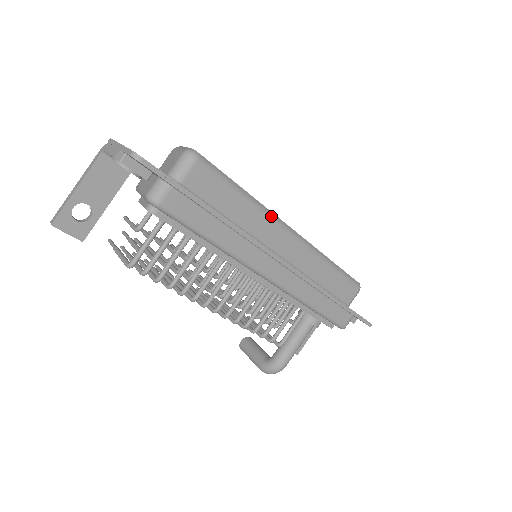
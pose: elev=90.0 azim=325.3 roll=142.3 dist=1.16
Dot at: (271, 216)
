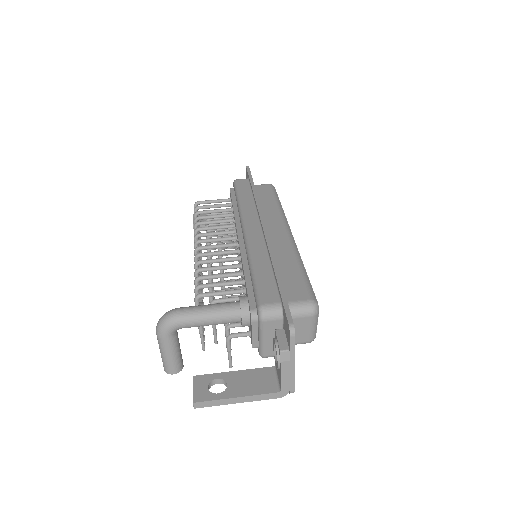
Dot at: (283, 216)
